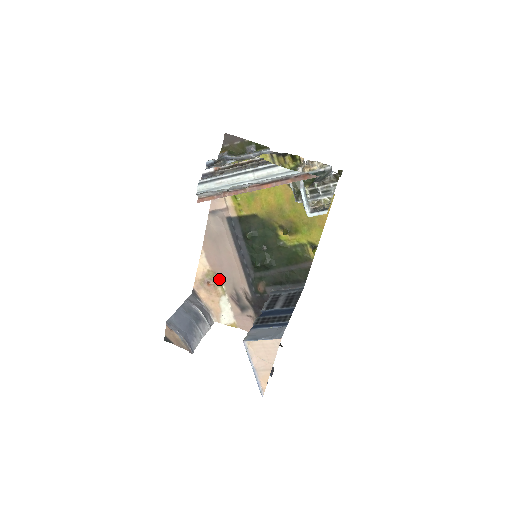
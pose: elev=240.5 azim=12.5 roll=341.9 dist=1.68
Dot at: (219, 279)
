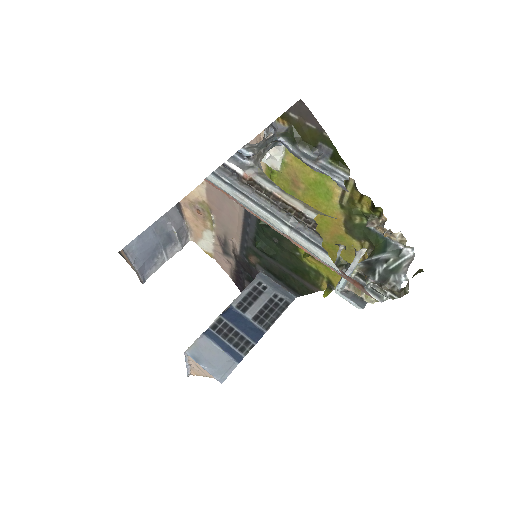
Dot at: (212, 217)
